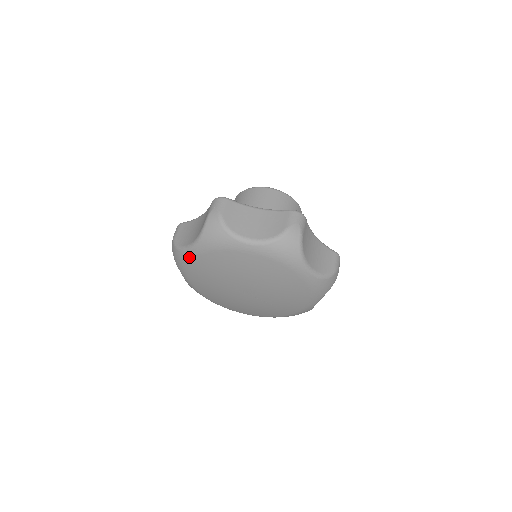
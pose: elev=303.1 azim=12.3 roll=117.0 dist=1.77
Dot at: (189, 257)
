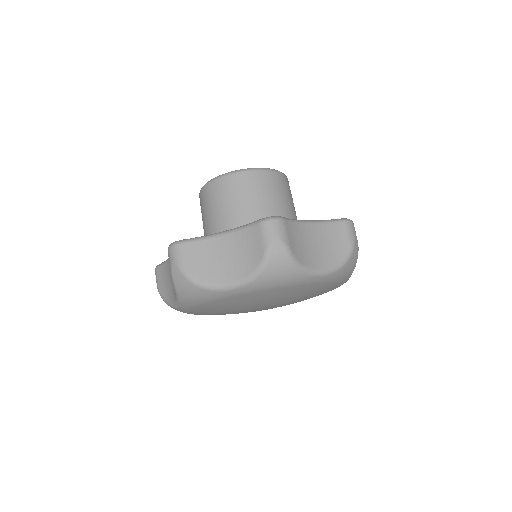
Dot at: (183, 311)
